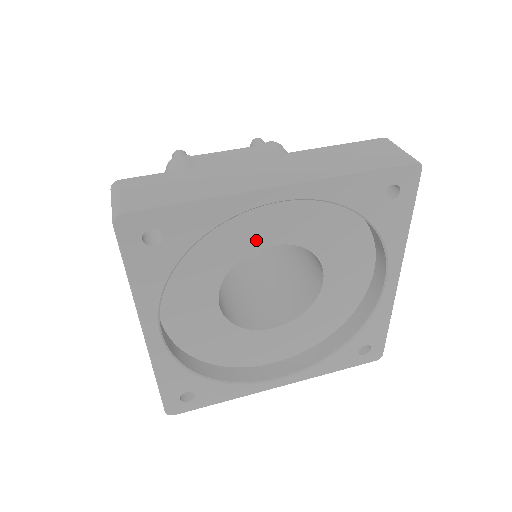
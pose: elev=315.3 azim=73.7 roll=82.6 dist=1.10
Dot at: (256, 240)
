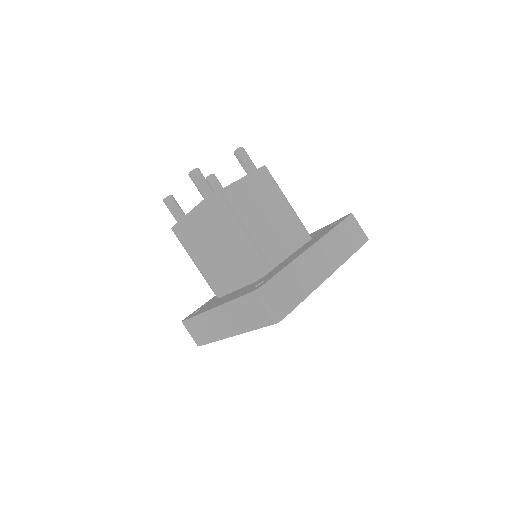
Dot at: occluded
